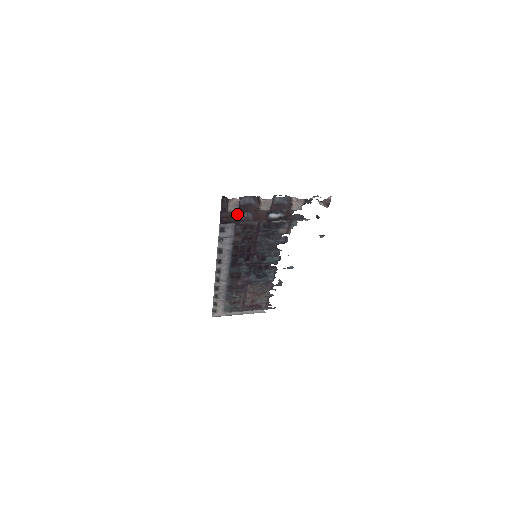
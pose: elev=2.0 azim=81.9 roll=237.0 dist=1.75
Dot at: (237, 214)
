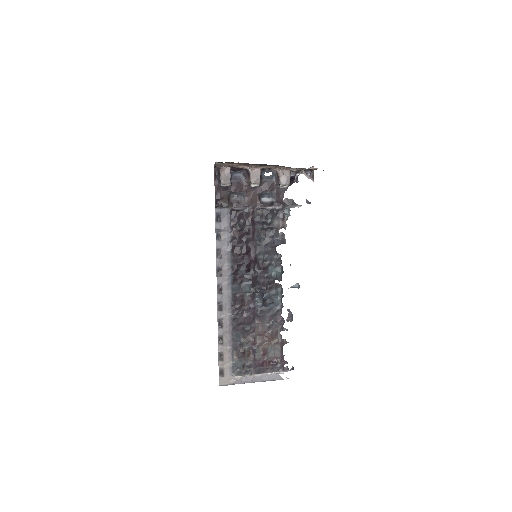
Dot at: (231, 198)
